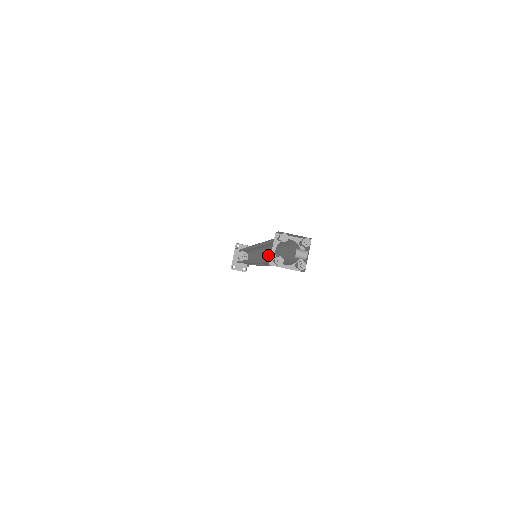
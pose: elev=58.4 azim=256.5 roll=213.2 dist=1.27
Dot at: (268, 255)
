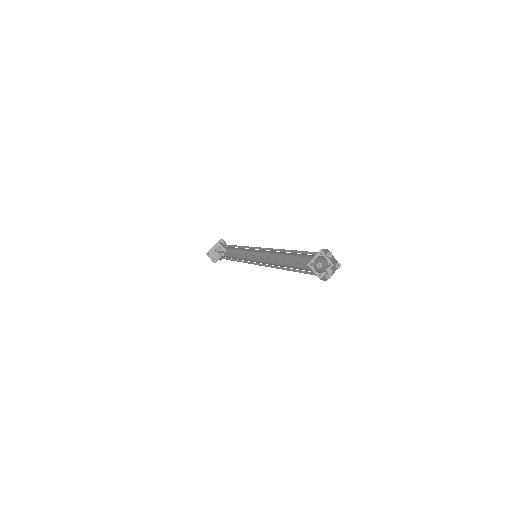
Dot at: (270, 260)
